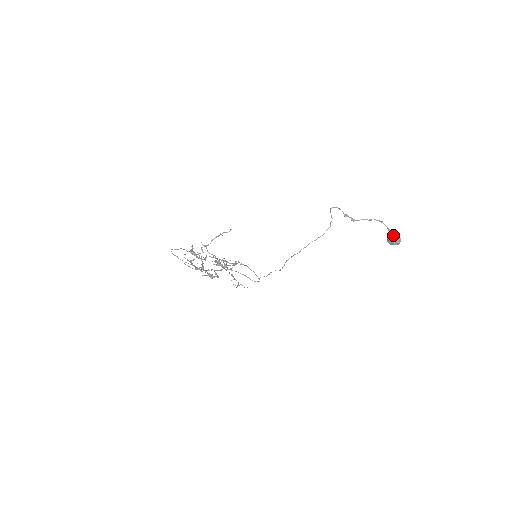
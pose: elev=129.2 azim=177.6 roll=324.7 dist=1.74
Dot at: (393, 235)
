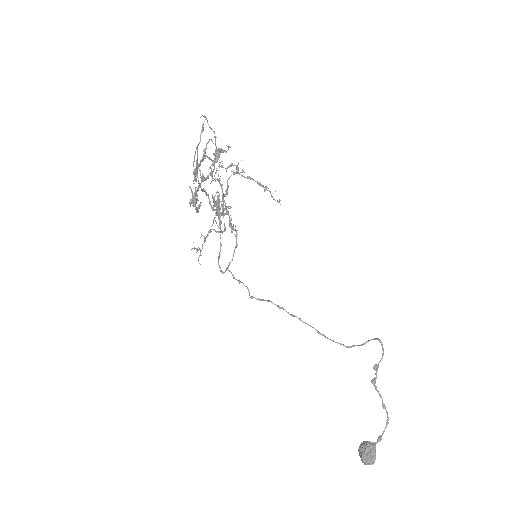
Dot at: (375, 451)
